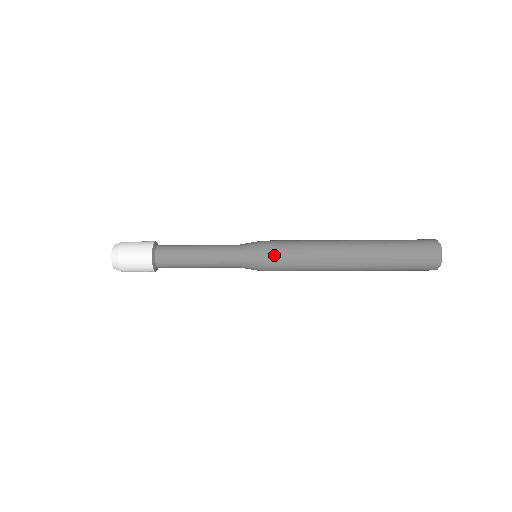
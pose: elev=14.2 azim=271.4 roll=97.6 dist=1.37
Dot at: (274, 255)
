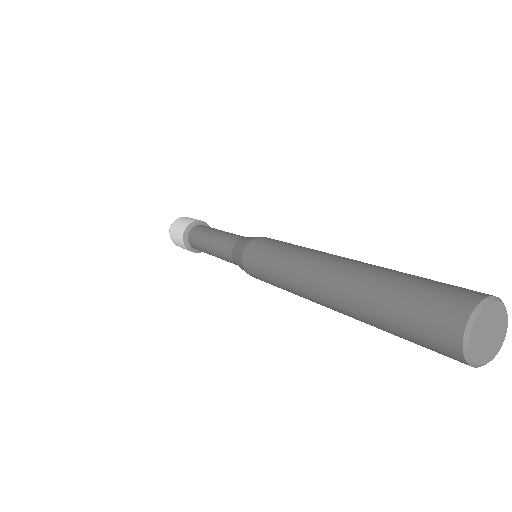
Dot at: (254, 275)
